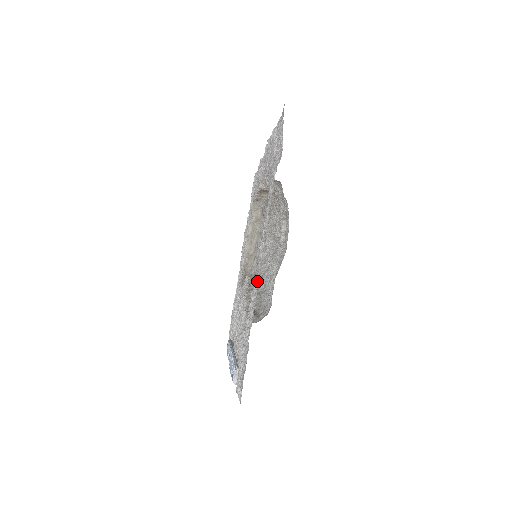
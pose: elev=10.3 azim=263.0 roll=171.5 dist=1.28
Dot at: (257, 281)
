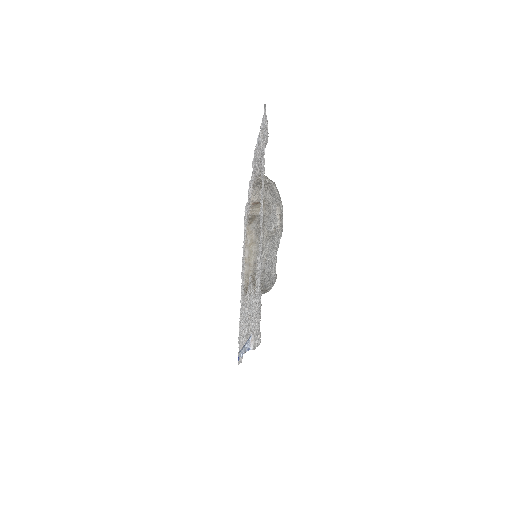
Dot at: (261, 235)
